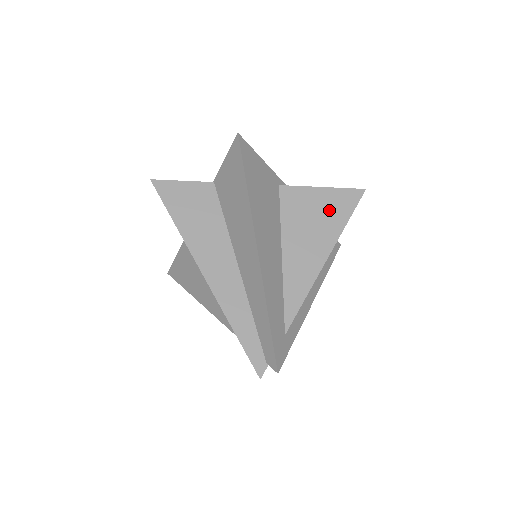
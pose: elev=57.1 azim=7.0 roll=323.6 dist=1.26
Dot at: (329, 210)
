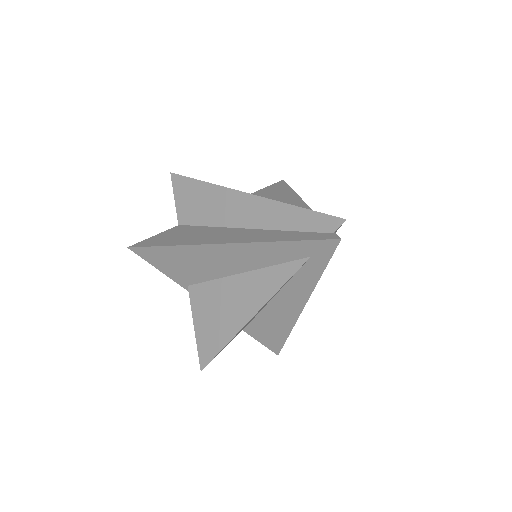
Dot at: (272, 192)
